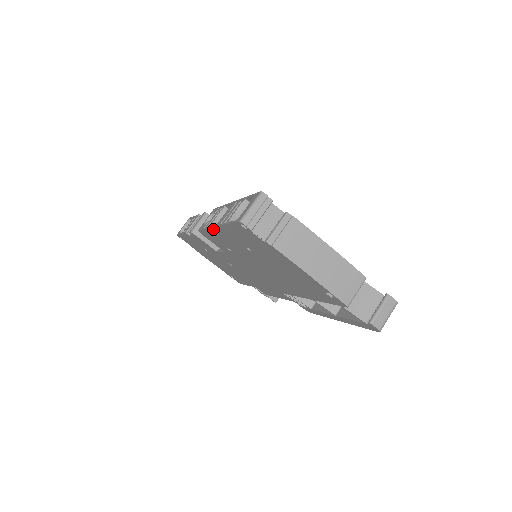
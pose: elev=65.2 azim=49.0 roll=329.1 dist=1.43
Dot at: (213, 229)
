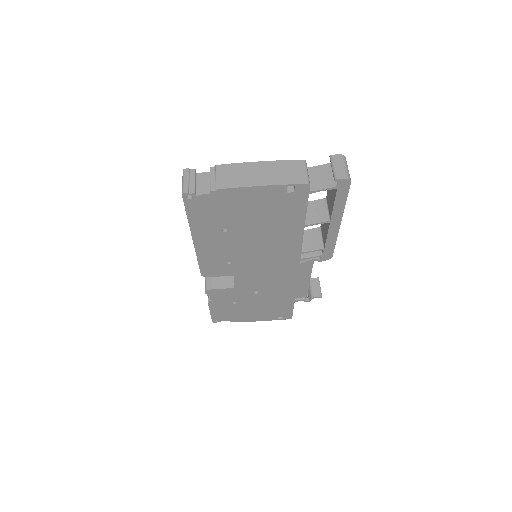
Dot at: (197, 248)
